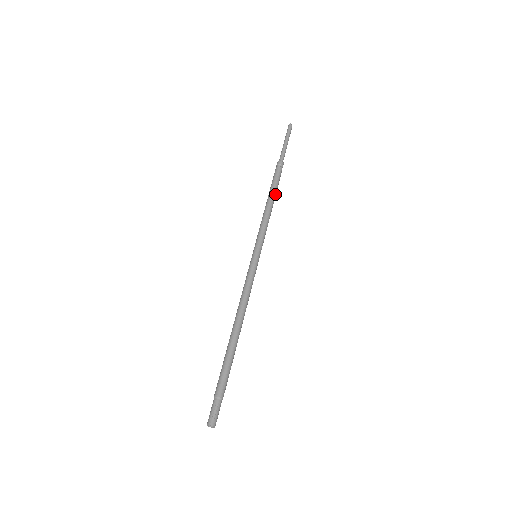
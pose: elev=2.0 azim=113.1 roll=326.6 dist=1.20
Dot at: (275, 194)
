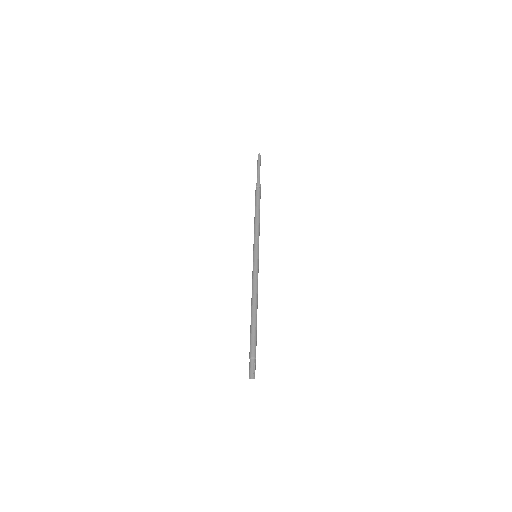
Dot at: occluded
